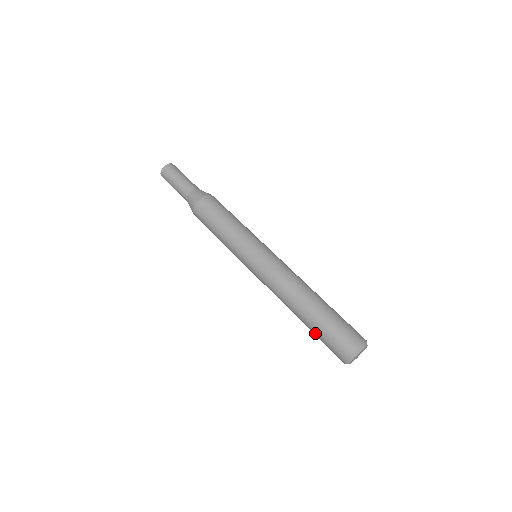
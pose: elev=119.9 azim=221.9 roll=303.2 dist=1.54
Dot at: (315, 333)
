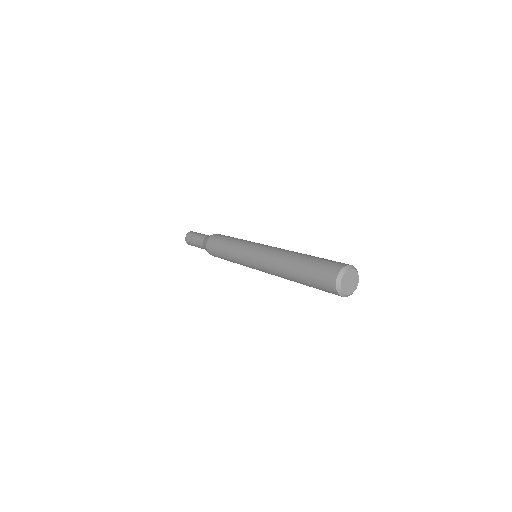
Dot at: (306, 277)
